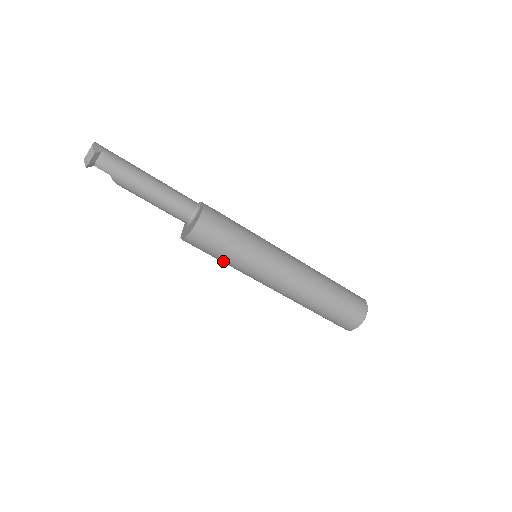
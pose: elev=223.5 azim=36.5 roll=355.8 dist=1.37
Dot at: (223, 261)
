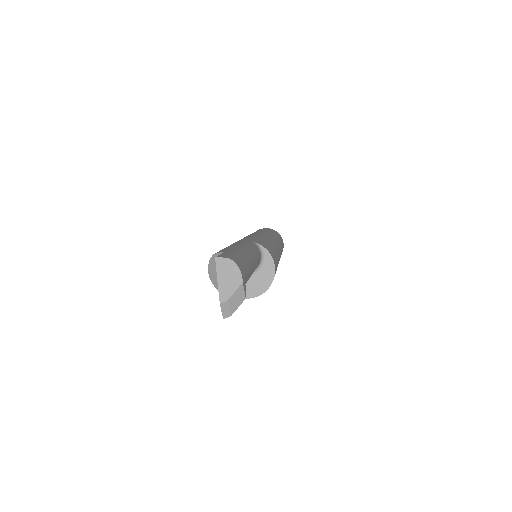
Dot at: occluded
